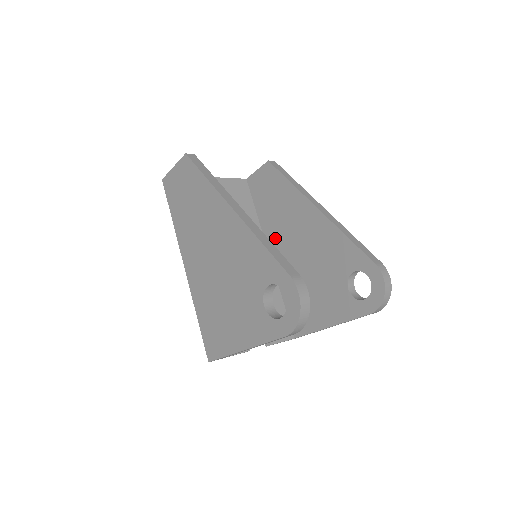
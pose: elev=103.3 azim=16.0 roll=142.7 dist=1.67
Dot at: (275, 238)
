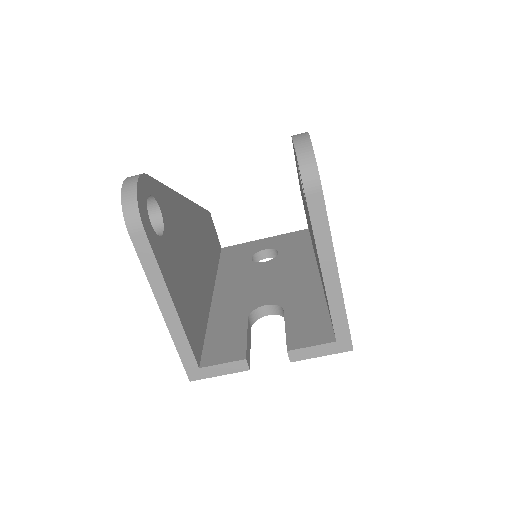
Dot at: occluded
